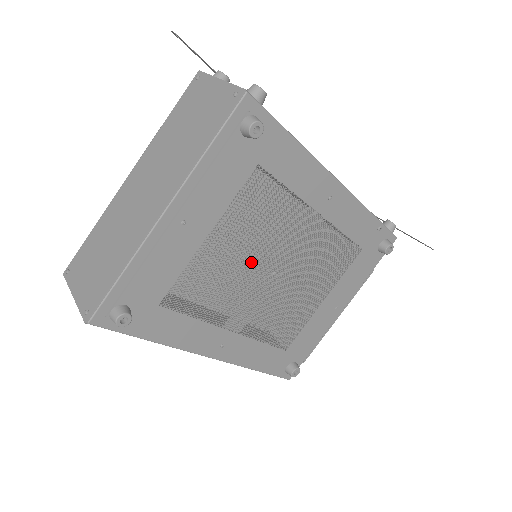
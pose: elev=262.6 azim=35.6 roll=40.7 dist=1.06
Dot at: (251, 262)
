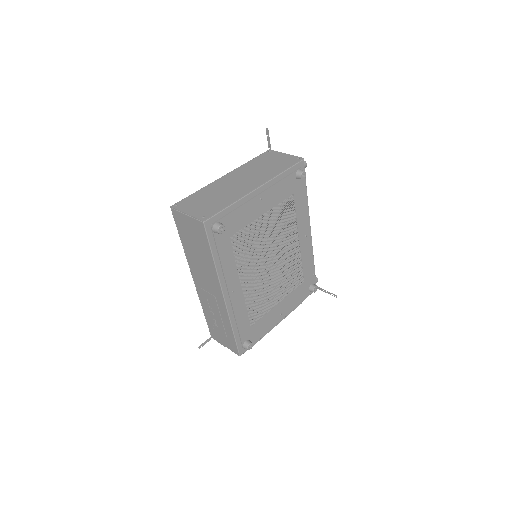
Dot at: (267, 246)
